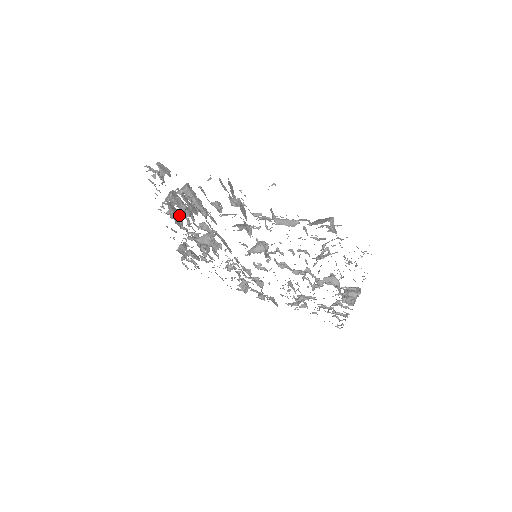
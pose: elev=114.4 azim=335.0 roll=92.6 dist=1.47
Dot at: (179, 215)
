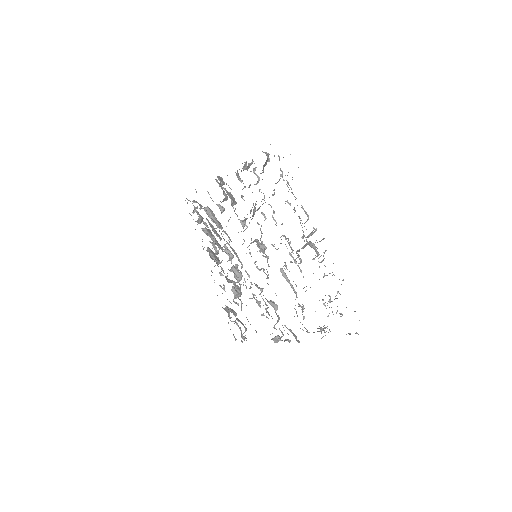
Dot at: (217, 258)
